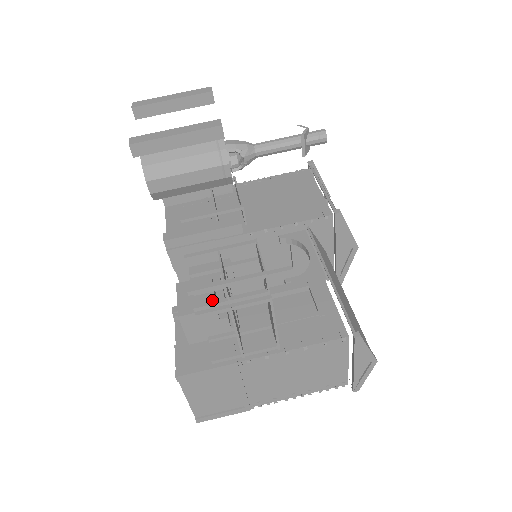
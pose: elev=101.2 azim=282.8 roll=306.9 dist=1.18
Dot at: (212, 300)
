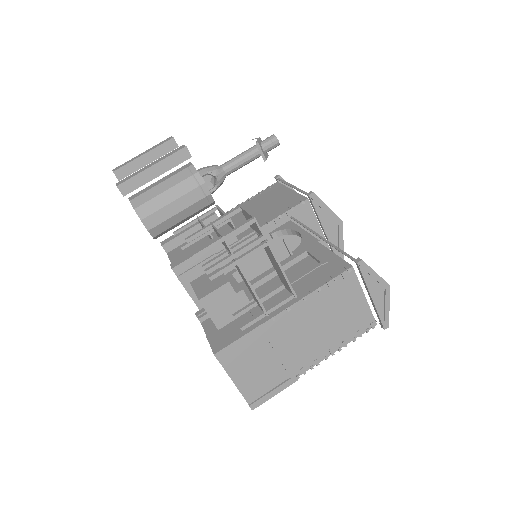
Dot at: (224, 278)
